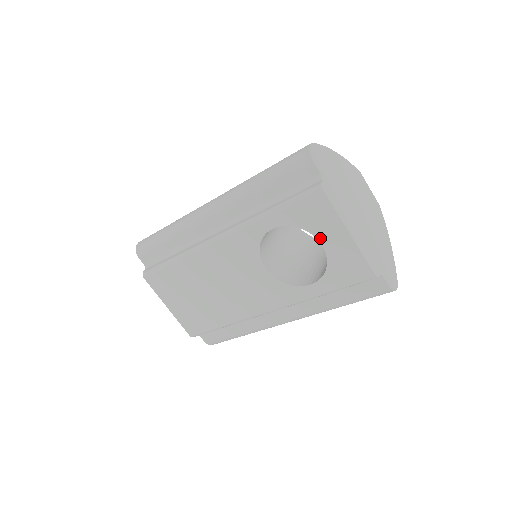
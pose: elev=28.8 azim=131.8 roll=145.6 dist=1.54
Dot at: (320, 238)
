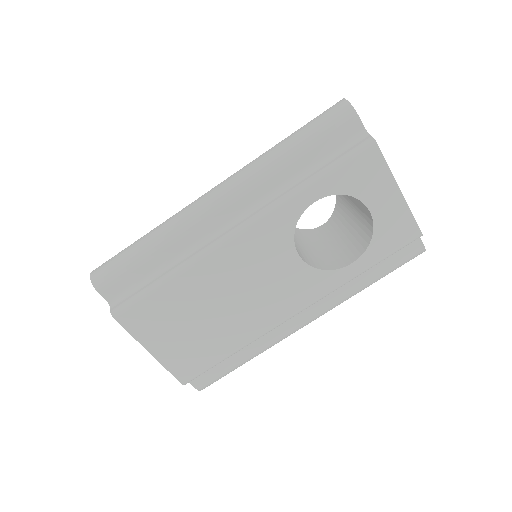
Dot at: (368, 203)
